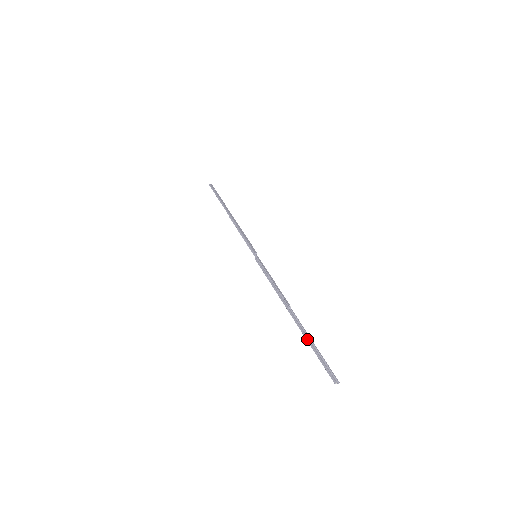
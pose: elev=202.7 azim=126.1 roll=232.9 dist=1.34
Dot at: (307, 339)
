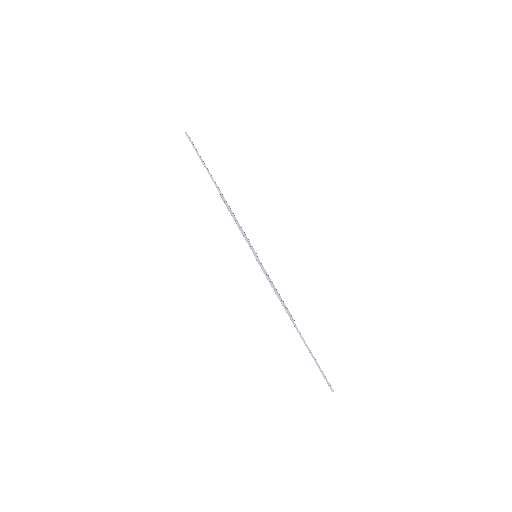
Dot at: (311, 353)
